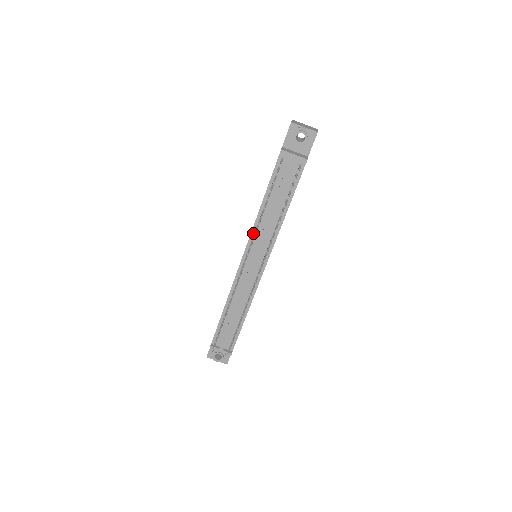
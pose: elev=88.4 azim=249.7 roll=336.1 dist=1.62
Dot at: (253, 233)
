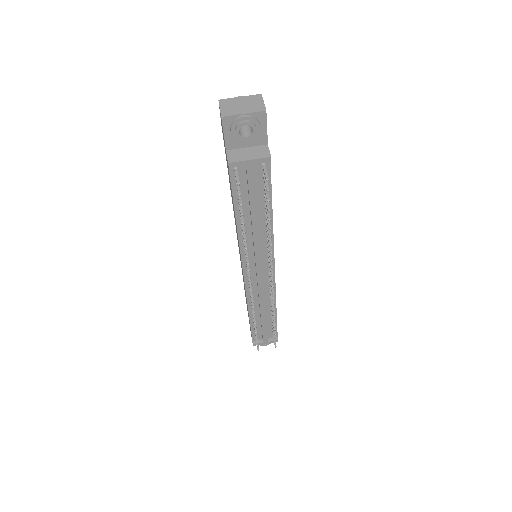
Dot at: (243, 251)
